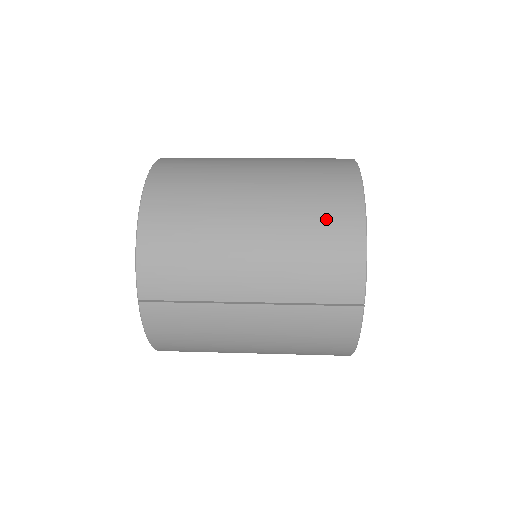
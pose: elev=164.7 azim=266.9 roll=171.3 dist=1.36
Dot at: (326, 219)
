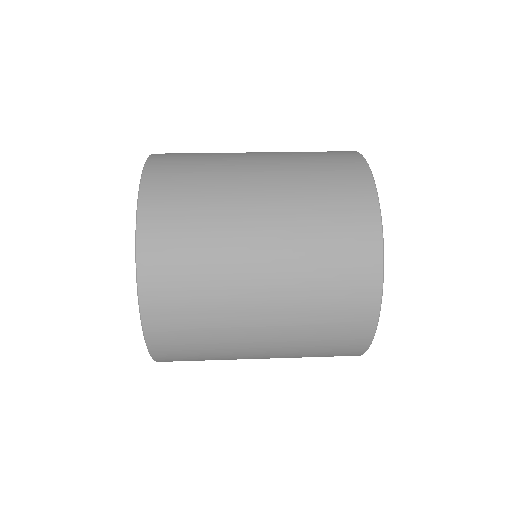
Dot at: (333, 345)
